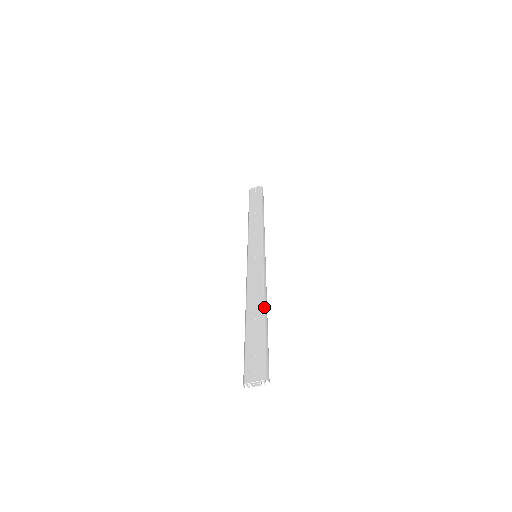
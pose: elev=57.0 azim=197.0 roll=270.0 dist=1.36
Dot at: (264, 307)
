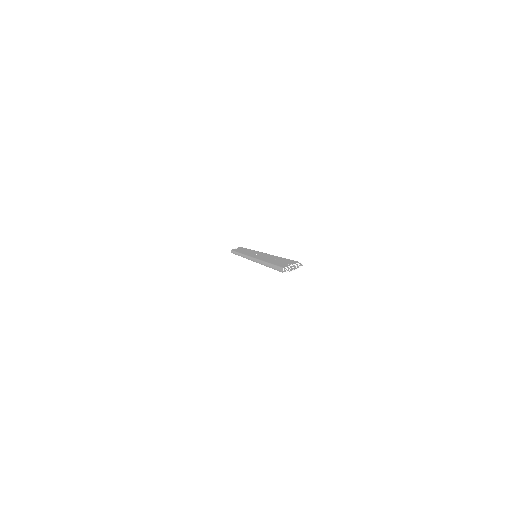
Dot at: occluded
